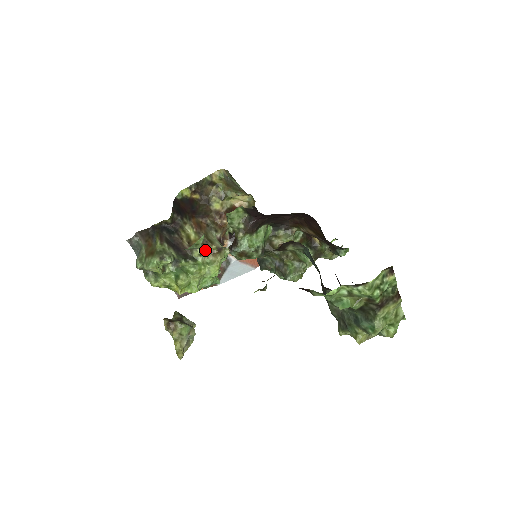
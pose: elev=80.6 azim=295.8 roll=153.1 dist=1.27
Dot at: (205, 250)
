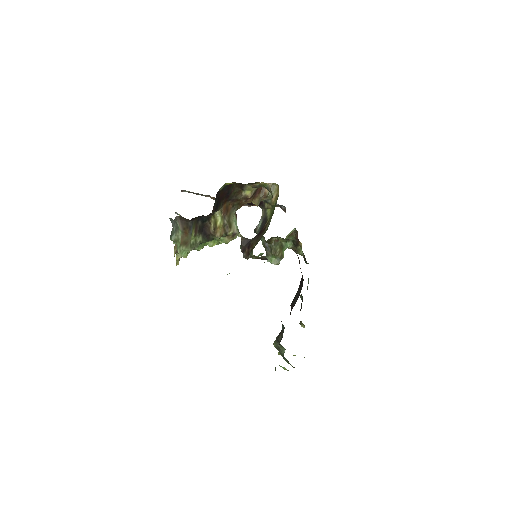
Dot at: (224, 235)
